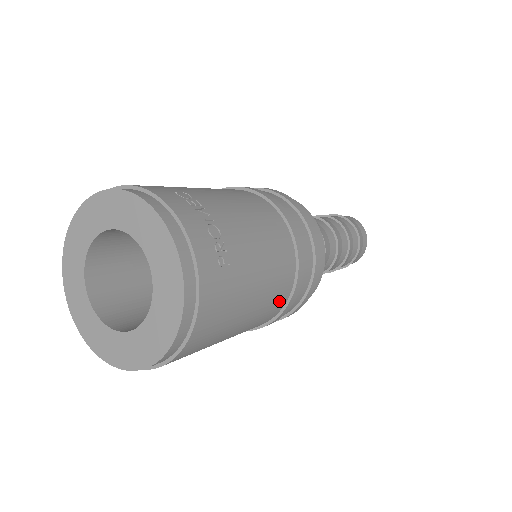
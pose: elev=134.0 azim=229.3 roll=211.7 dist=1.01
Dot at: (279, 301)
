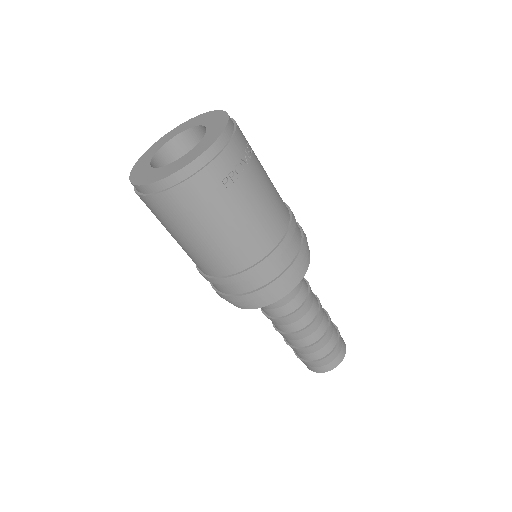
Dot at: (232, 263)
